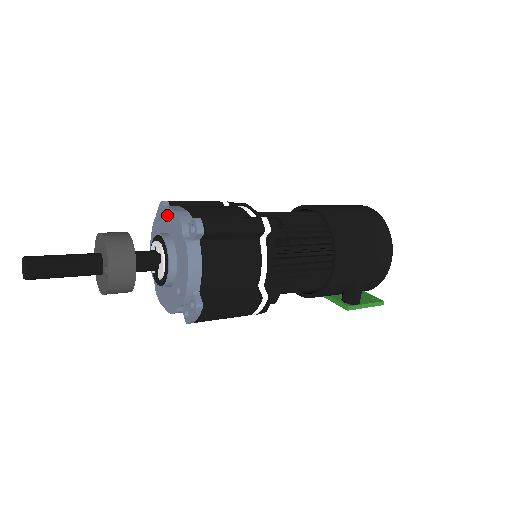
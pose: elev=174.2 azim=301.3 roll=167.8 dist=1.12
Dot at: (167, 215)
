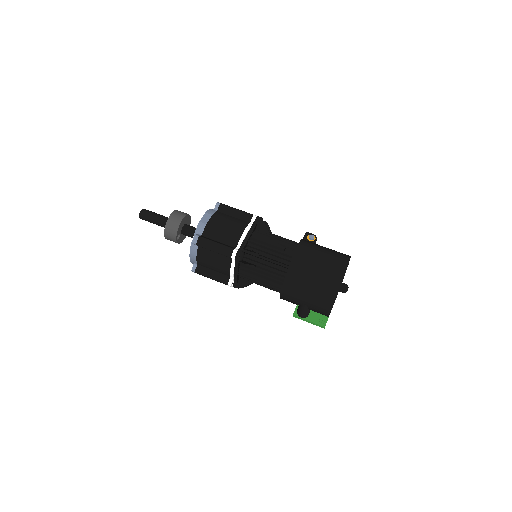
Dot at: occluded
